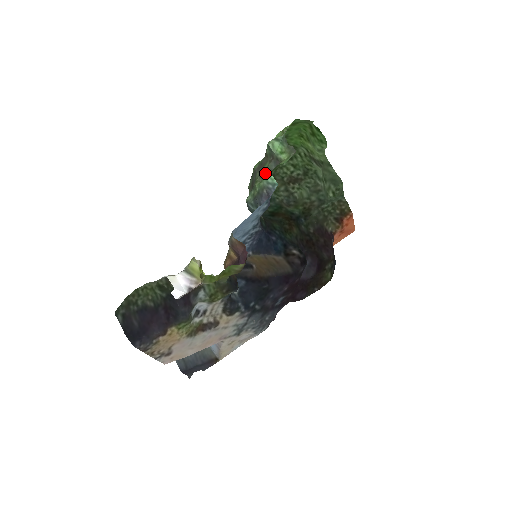
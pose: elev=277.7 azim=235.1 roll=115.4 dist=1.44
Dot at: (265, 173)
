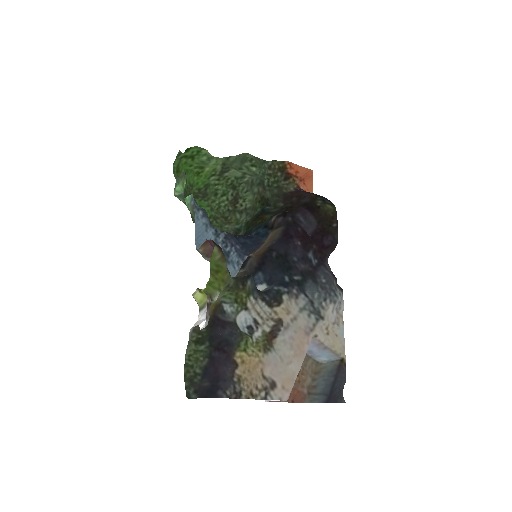
Dot at: occluded
